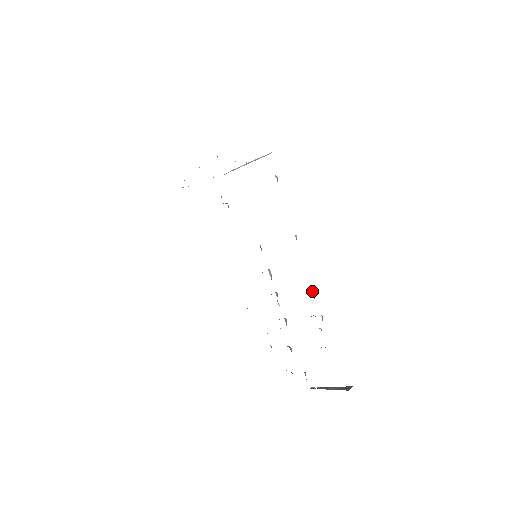
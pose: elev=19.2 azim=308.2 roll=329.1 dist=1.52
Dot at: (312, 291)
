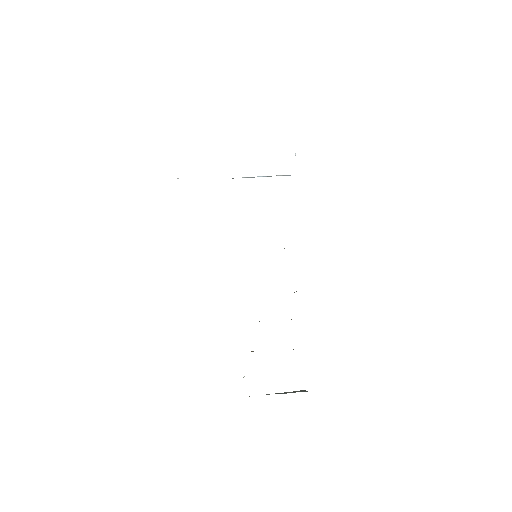
Dot at: occluded
